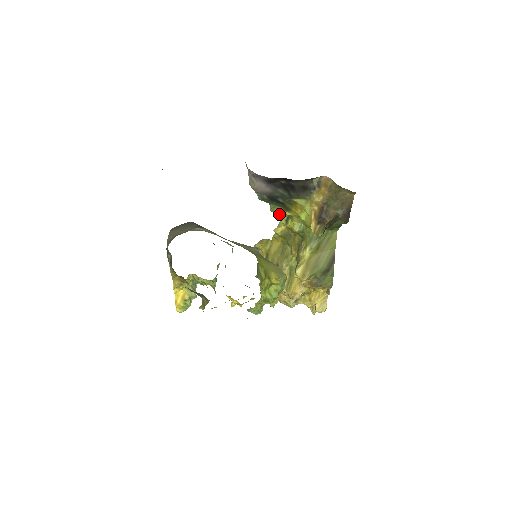
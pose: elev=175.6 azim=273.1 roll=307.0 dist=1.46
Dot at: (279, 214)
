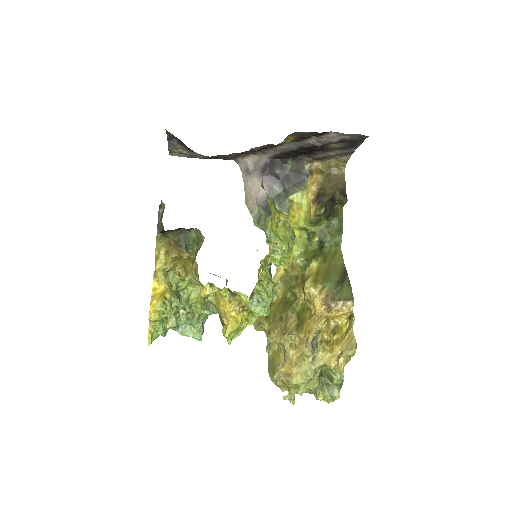
Dot at: (276, 241)
